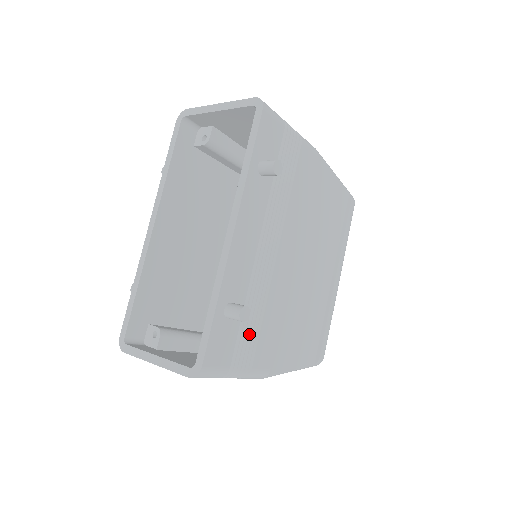
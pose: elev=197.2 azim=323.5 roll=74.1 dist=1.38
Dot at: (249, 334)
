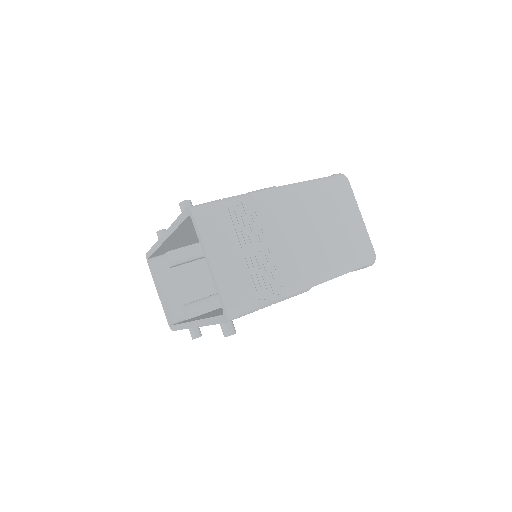
Dot at: occluded
